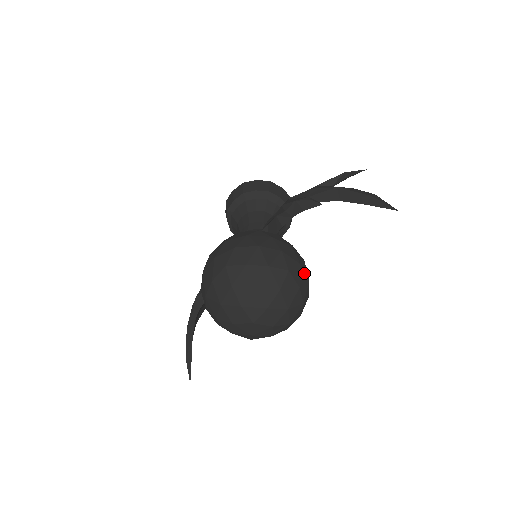
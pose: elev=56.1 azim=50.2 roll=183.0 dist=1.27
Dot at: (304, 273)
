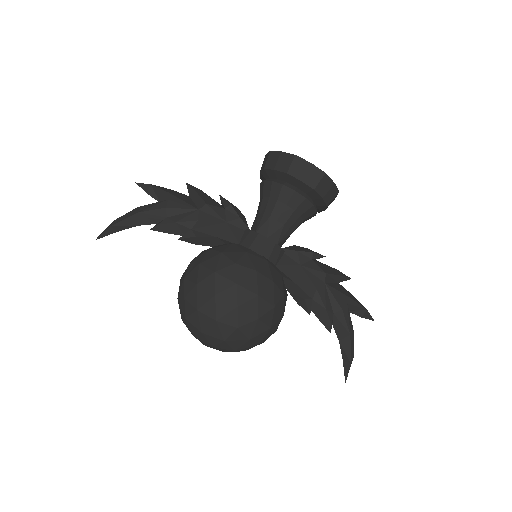
Dot at: occluded
